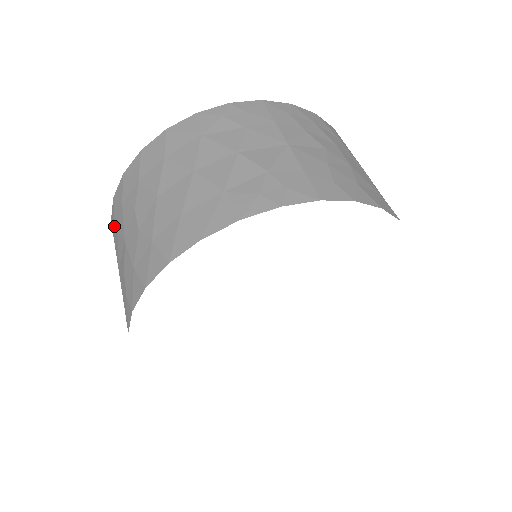
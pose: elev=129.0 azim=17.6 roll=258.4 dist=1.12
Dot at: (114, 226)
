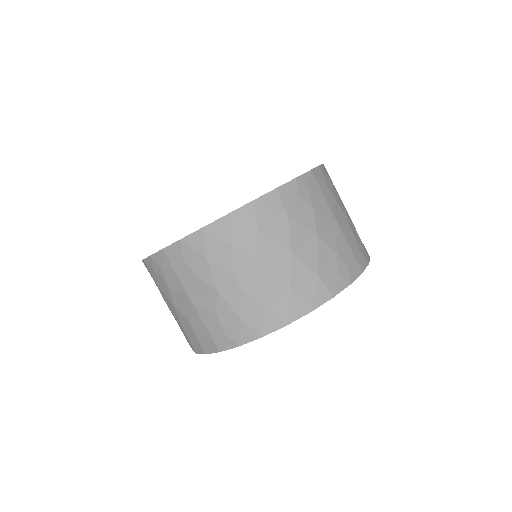
Dot at: (182, 264)
